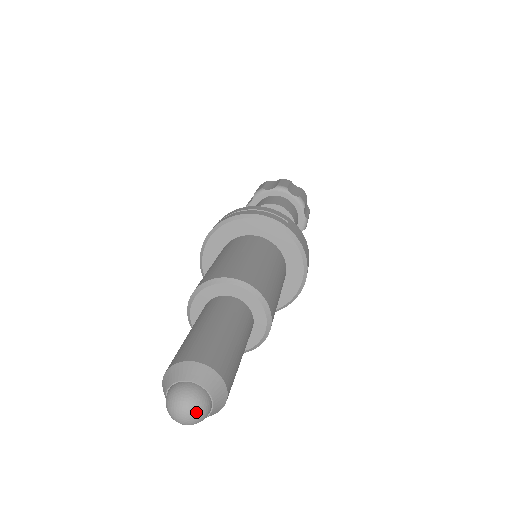
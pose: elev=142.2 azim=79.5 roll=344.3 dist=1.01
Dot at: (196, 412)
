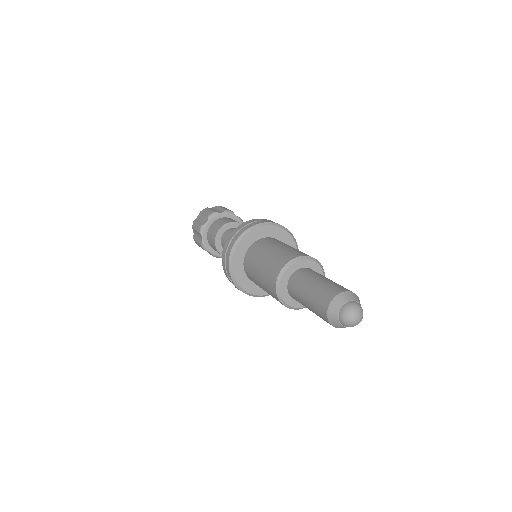
Dot at: (360, 311)
